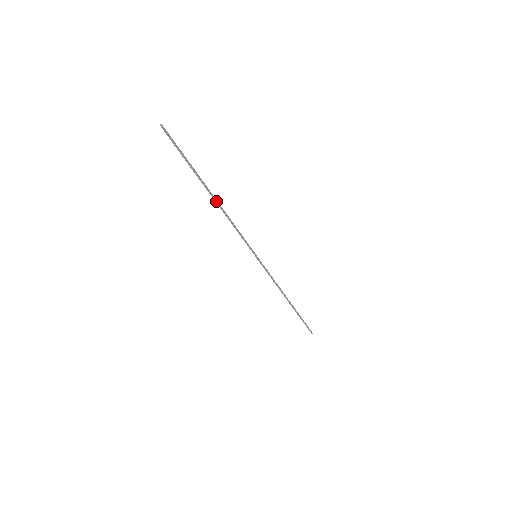
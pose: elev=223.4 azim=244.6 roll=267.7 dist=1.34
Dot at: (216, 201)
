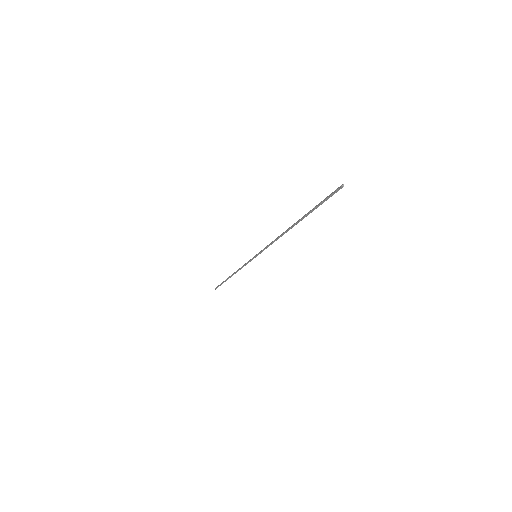
Dot at: (289, 229)
